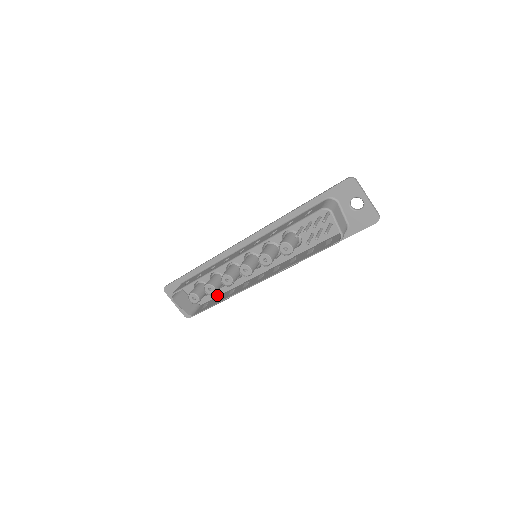
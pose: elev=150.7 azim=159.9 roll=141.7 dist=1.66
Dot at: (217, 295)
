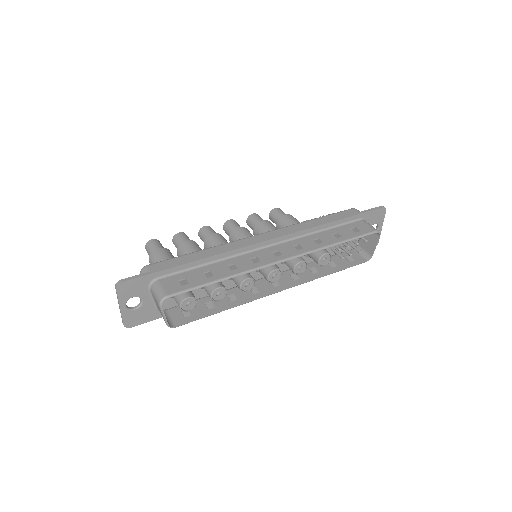
Dot at: occluded
